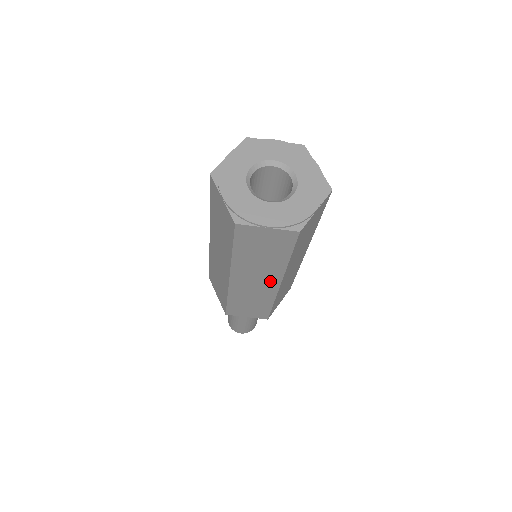
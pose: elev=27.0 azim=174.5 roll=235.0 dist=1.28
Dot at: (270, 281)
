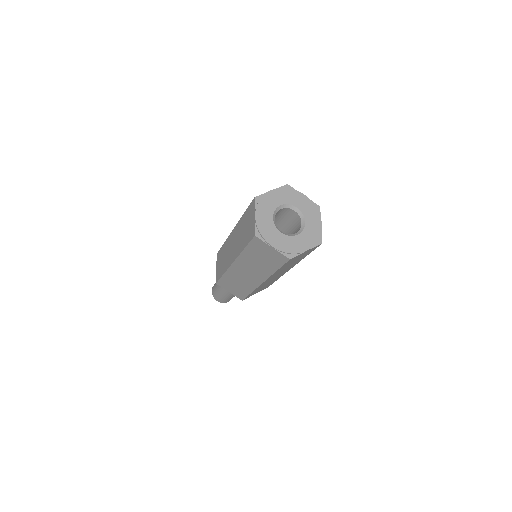
Dot at: (286, 270)
